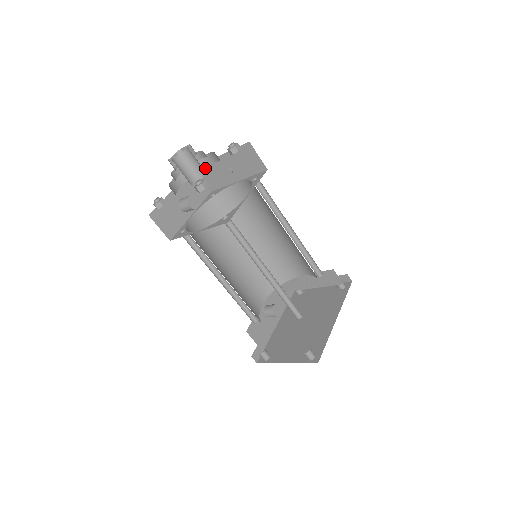
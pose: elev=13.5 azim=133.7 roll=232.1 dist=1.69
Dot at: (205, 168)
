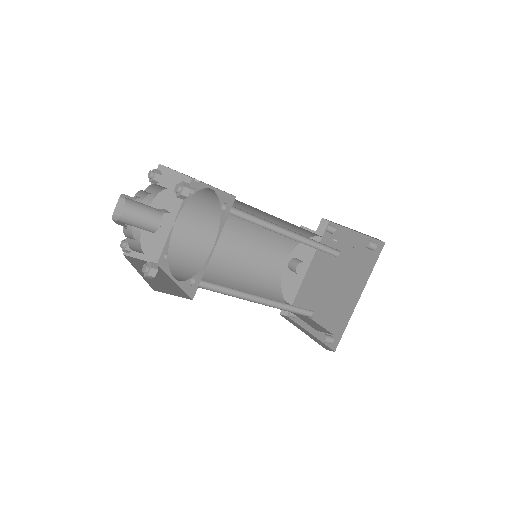
Dot at: occluded
